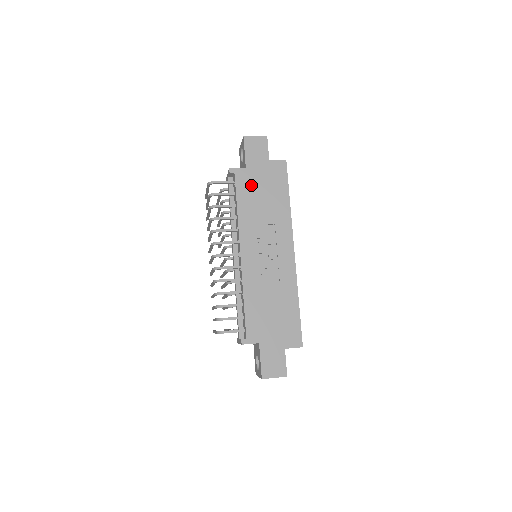
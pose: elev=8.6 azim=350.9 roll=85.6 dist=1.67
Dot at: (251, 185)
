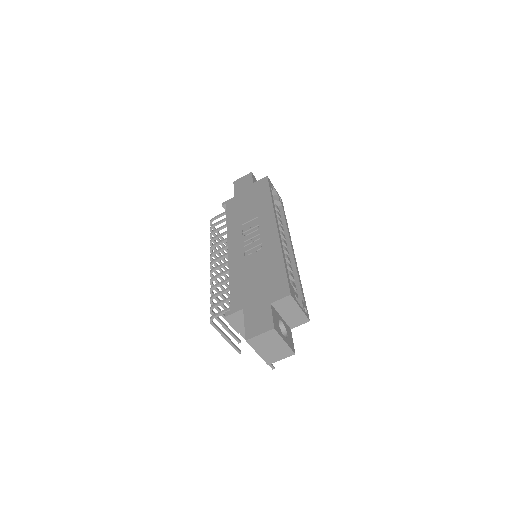
Dot at: (238, 204)
